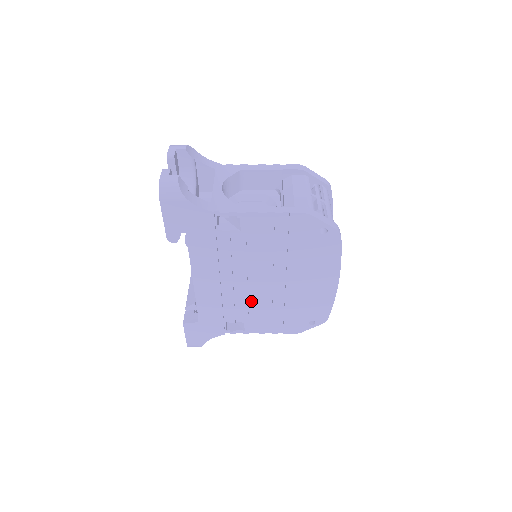
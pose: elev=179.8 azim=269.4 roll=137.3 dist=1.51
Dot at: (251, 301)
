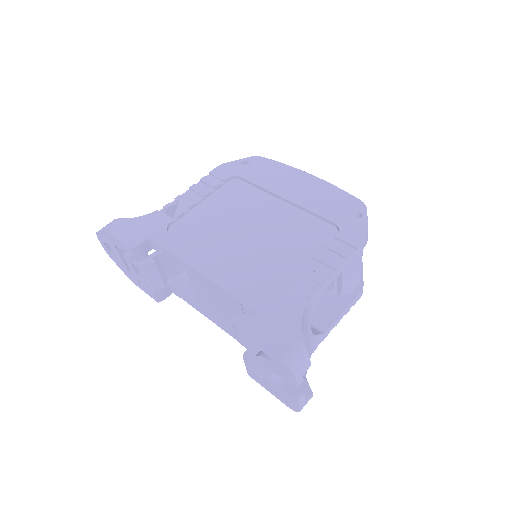
Dot at: occluded
